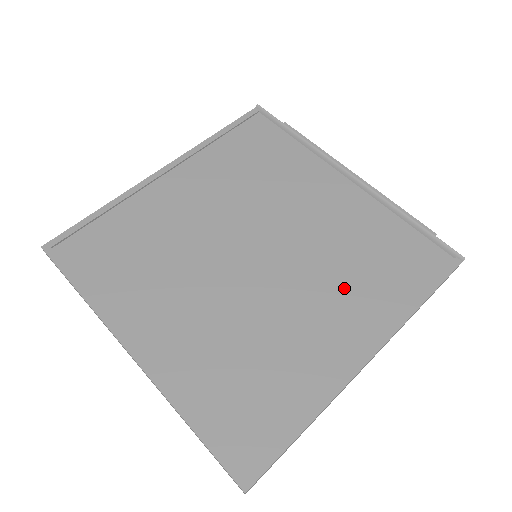
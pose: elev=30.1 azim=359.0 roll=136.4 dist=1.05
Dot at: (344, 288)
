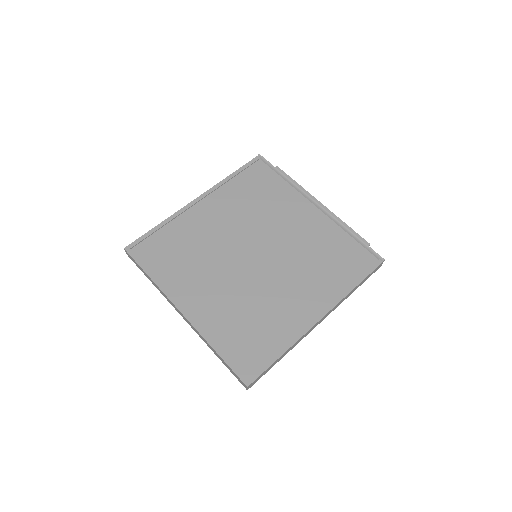
Dot at: (309, 277)
